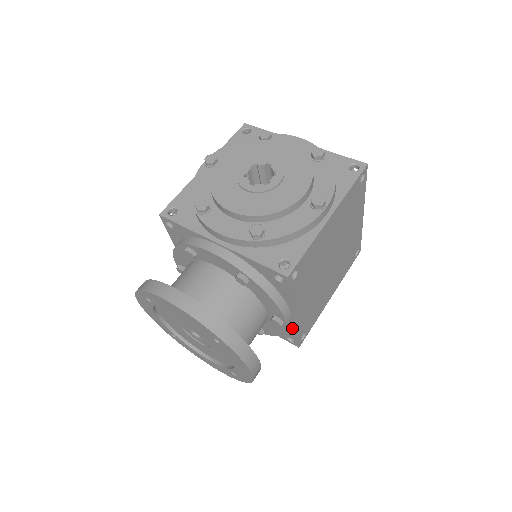
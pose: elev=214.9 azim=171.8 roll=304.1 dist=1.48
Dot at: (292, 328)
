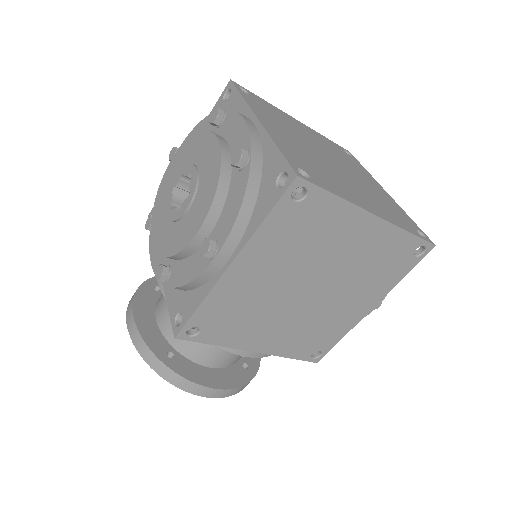
Dot at: occluded
